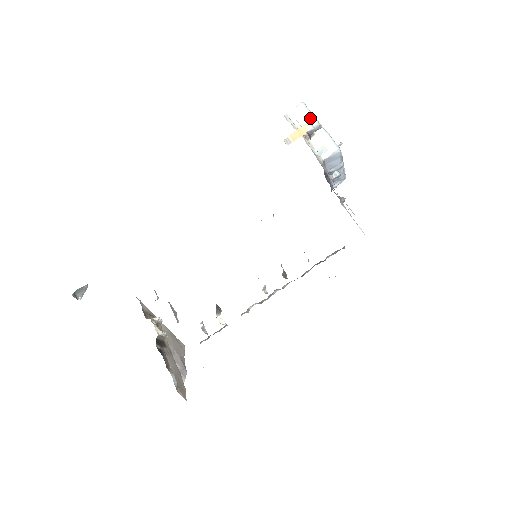
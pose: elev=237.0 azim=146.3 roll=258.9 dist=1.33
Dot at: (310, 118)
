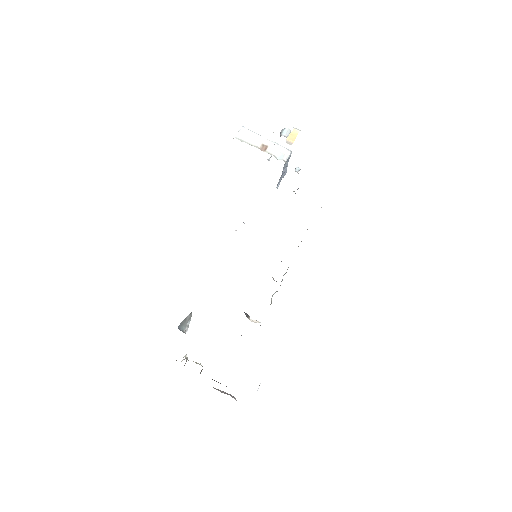
Dot at: (257, 136)
